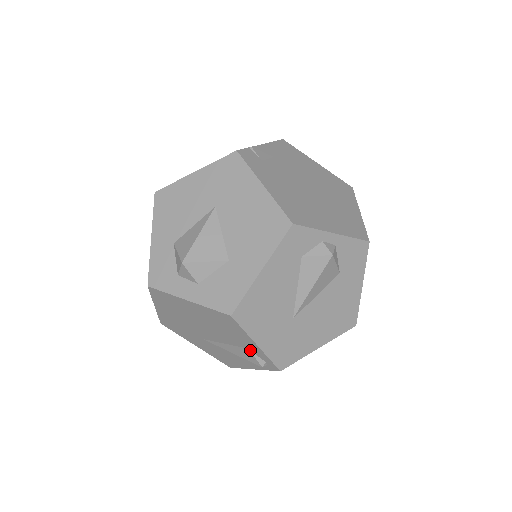
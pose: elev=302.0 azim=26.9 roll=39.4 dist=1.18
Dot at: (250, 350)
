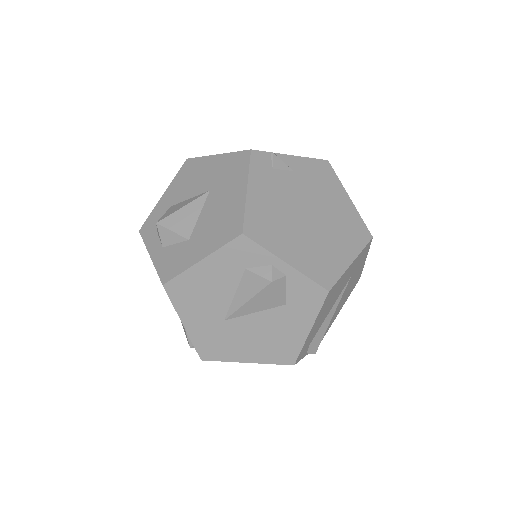
Dot at: occluded
